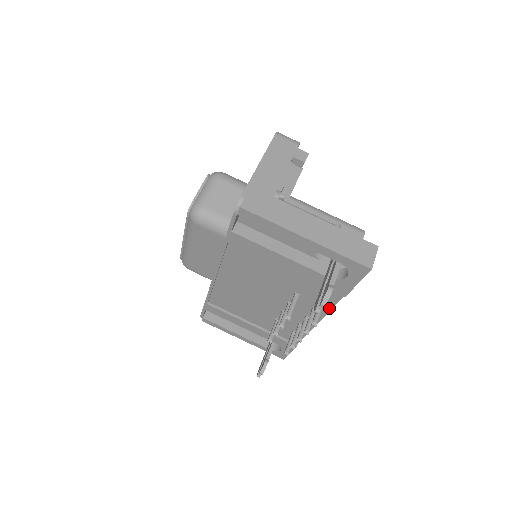
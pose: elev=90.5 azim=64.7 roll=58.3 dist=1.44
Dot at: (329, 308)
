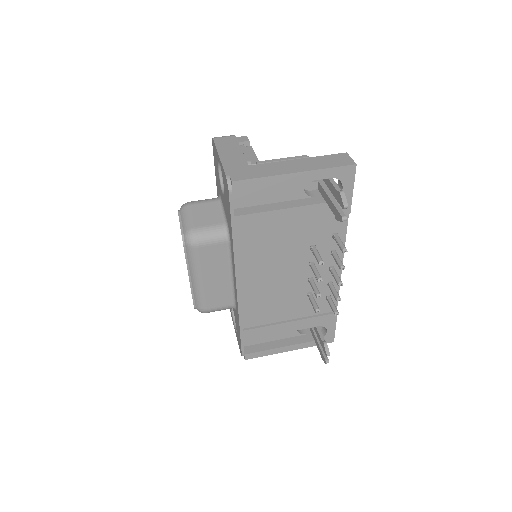
Dot at: (343, 240)
